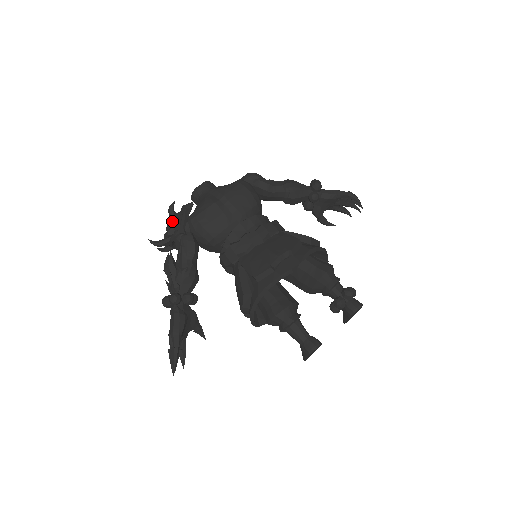
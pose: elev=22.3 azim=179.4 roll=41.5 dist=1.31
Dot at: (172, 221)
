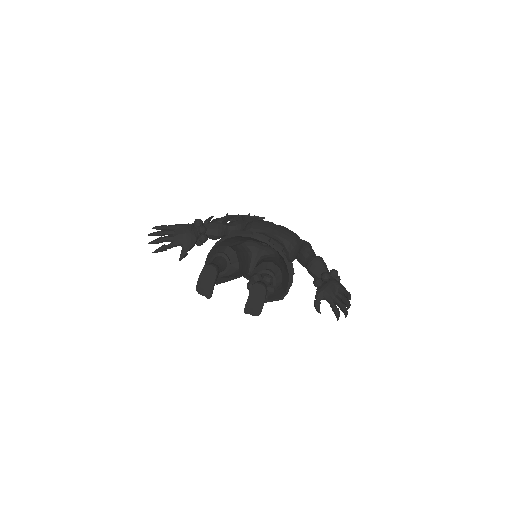
Dot at: occluded
